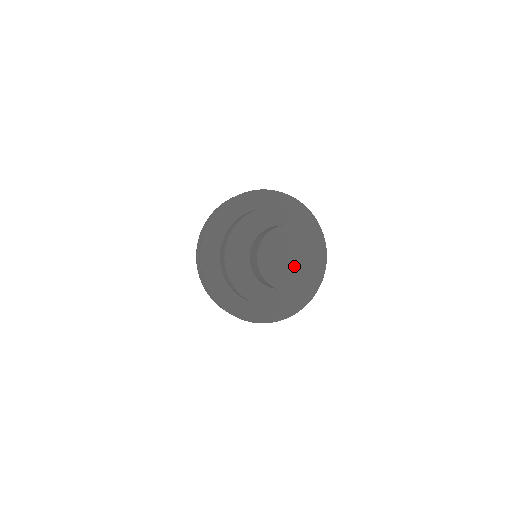
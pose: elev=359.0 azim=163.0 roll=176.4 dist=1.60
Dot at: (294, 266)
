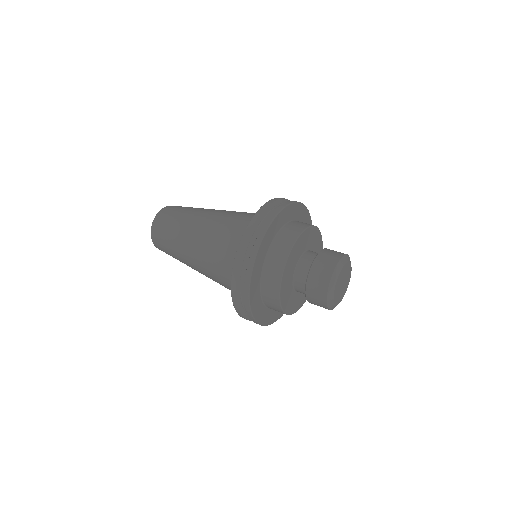
Dot at: (344, 287)
